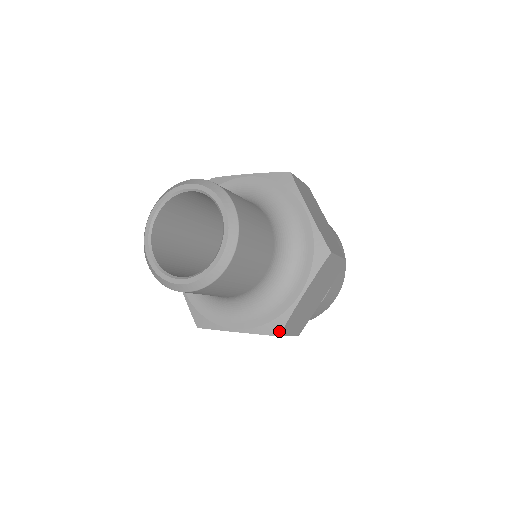
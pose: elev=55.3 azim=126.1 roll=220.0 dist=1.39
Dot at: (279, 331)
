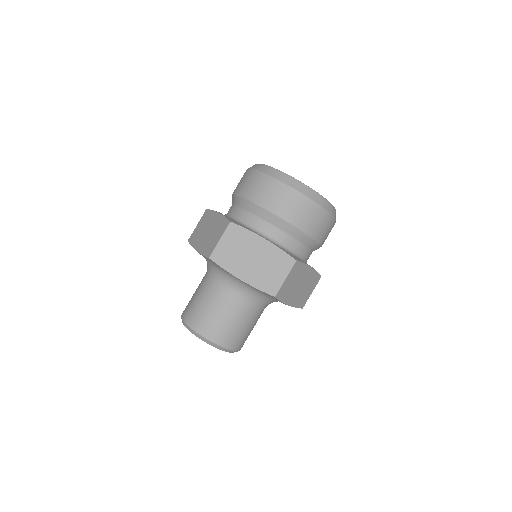
Dot at: occluded
